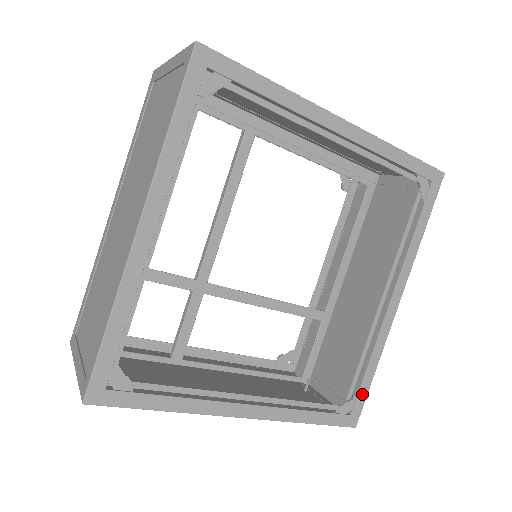
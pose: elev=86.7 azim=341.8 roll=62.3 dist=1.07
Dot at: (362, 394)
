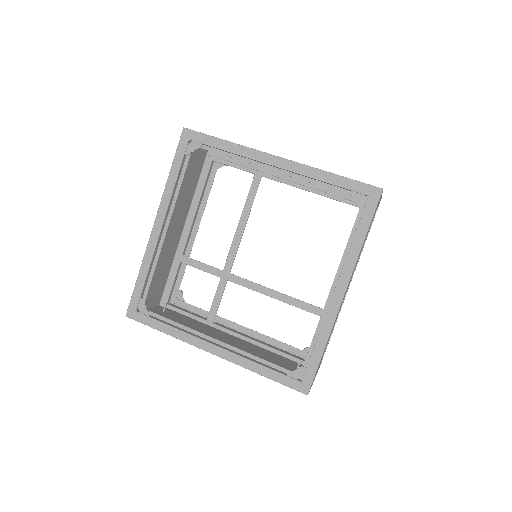
Dot at: (312, 367)
